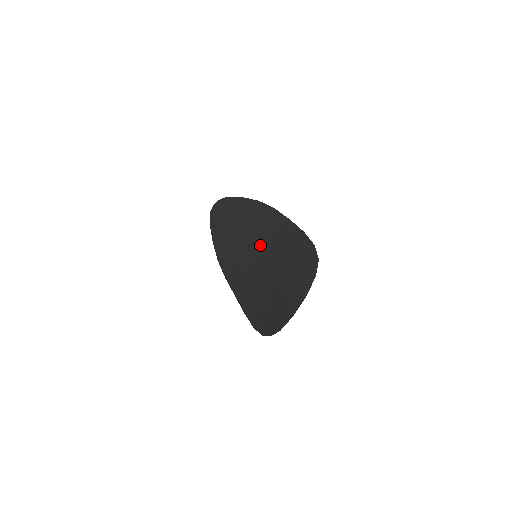
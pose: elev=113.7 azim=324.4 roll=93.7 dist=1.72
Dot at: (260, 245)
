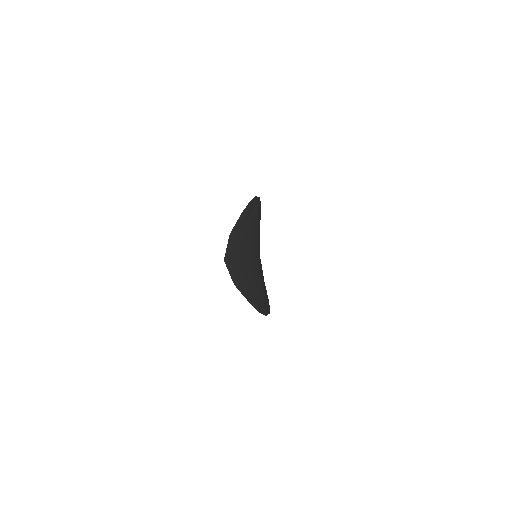
Dot at: occluded
